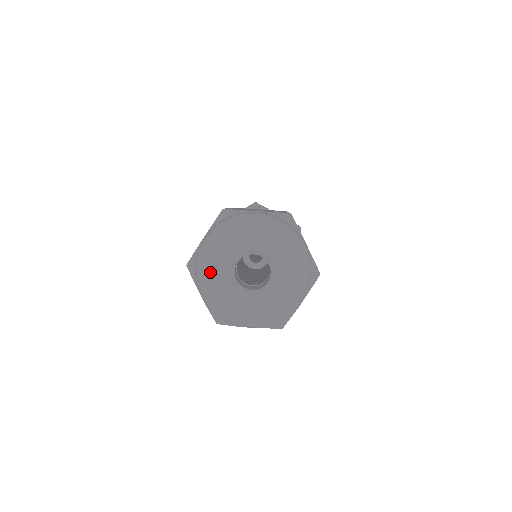
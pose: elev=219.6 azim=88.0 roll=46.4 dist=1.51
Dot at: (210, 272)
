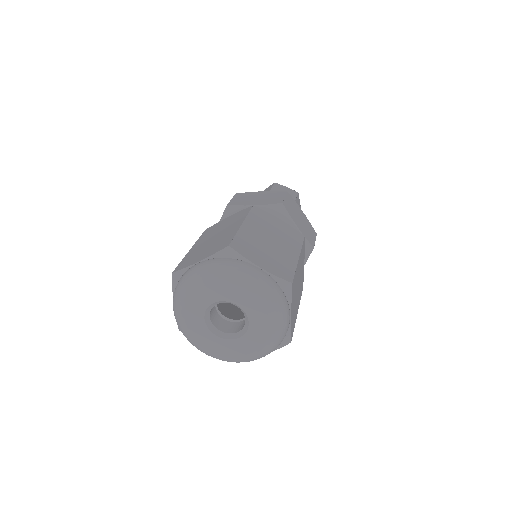
Dot at: (193, 336)
